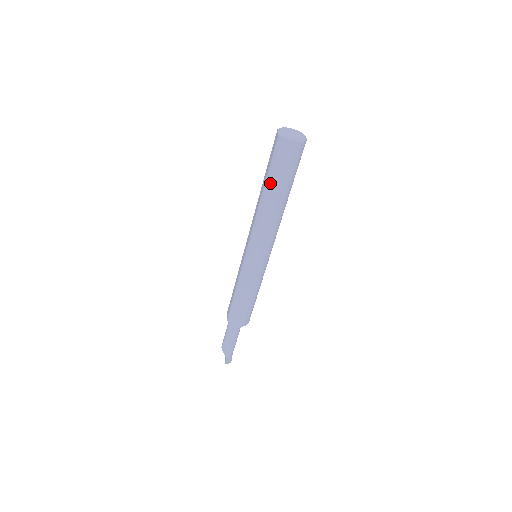
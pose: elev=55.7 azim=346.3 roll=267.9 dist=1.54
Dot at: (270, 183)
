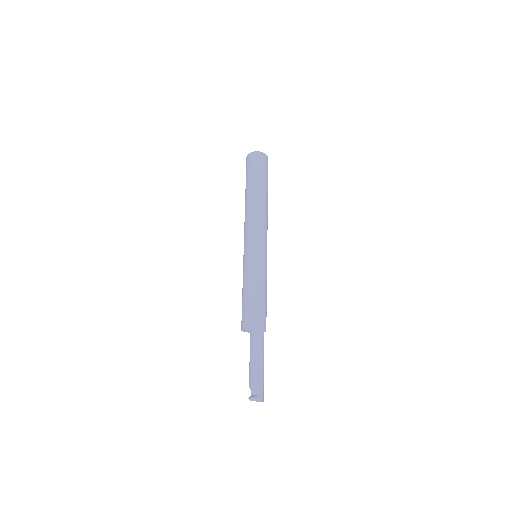
Dot at: (246, 187)
